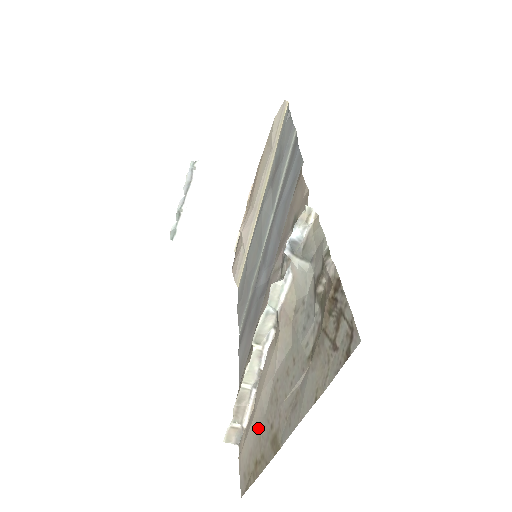
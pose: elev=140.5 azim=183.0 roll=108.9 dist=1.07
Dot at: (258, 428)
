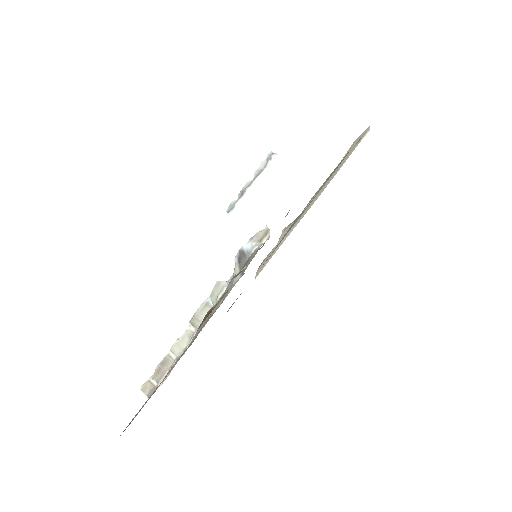
Dot at: occluded
